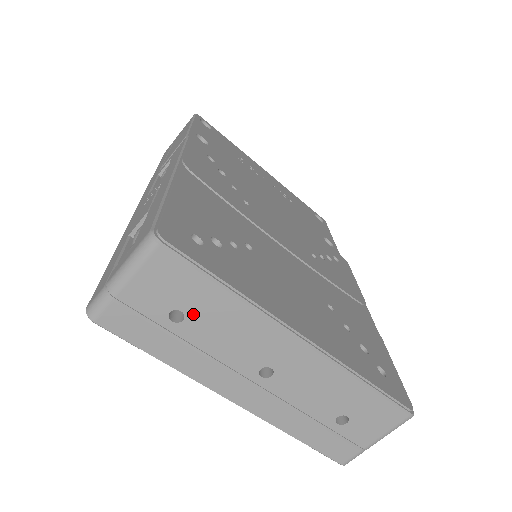
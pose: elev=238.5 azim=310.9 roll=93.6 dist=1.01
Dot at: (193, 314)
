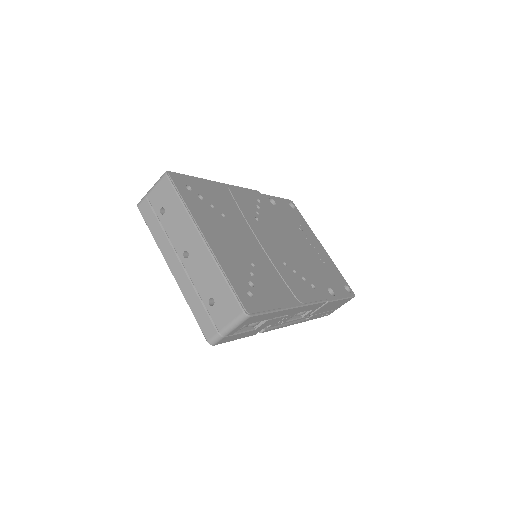
Dot at: (168, 211)
